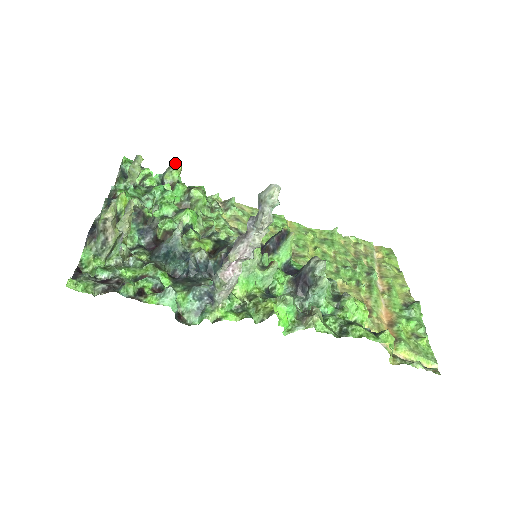
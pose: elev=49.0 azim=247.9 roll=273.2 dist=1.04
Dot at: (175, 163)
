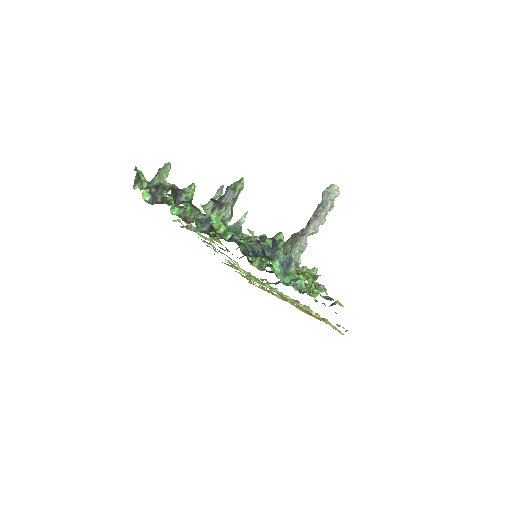
Dot at: occluded
